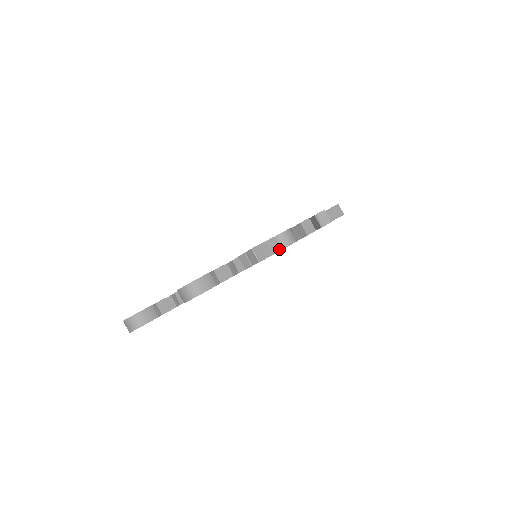
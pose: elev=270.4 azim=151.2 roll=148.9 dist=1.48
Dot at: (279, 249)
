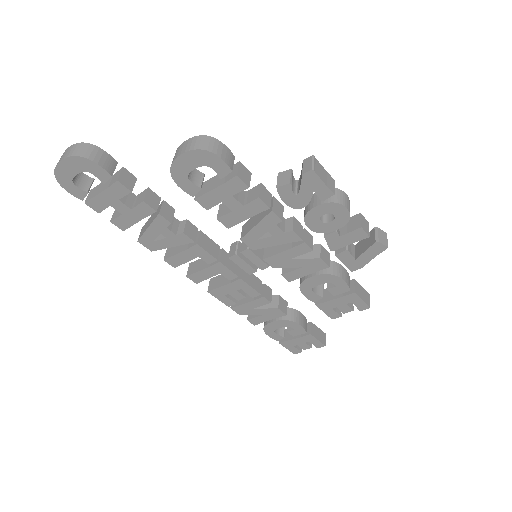
Dot at: (330, 200)
